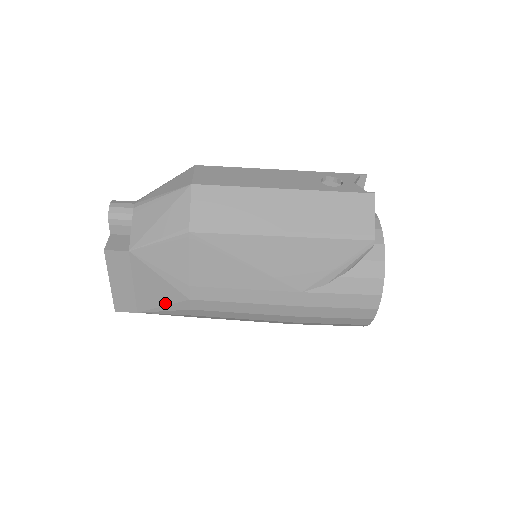
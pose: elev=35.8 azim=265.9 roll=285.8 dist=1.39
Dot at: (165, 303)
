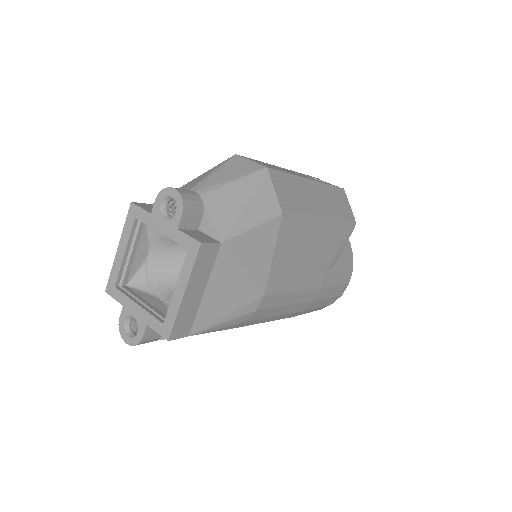
Dot at: (233, 309)
